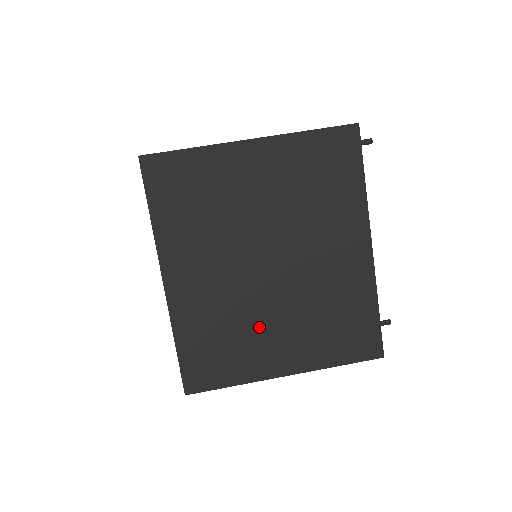
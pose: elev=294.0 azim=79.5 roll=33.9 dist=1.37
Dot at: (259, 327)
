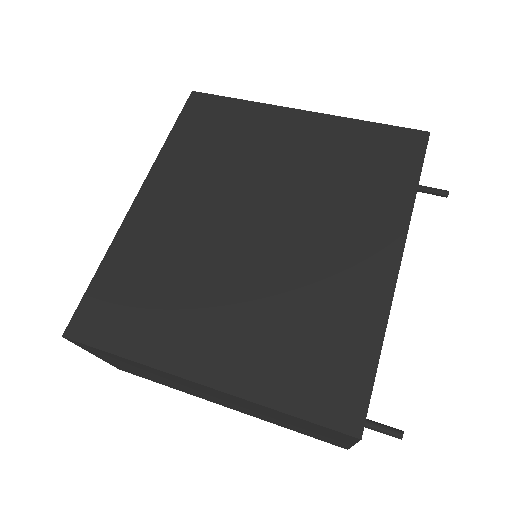
Dot at: (203, 295)
